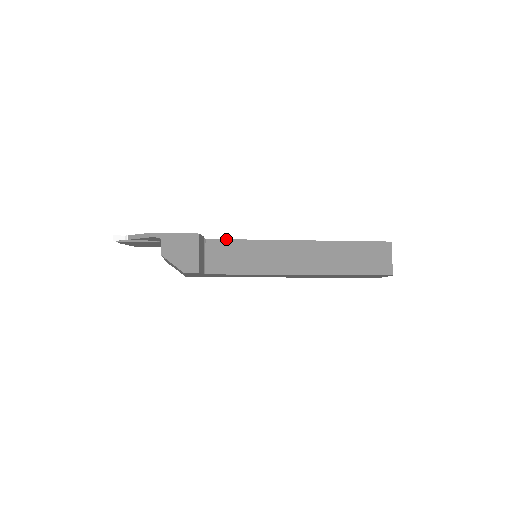
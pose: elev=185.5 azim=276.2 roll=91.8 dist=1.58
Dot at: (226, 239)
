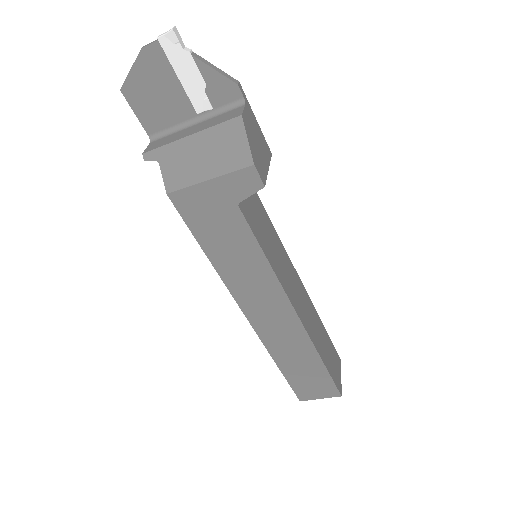
Dot at: (260, 200)
